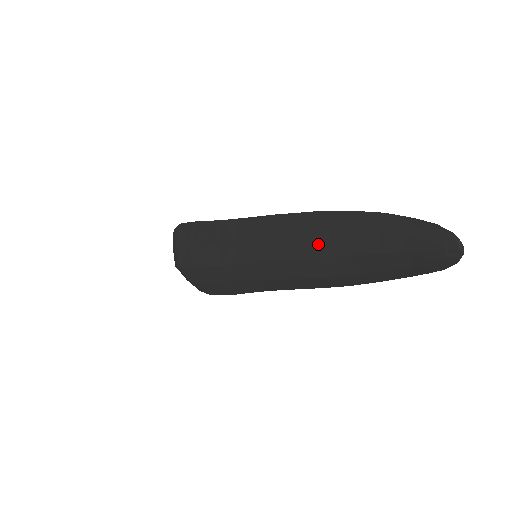
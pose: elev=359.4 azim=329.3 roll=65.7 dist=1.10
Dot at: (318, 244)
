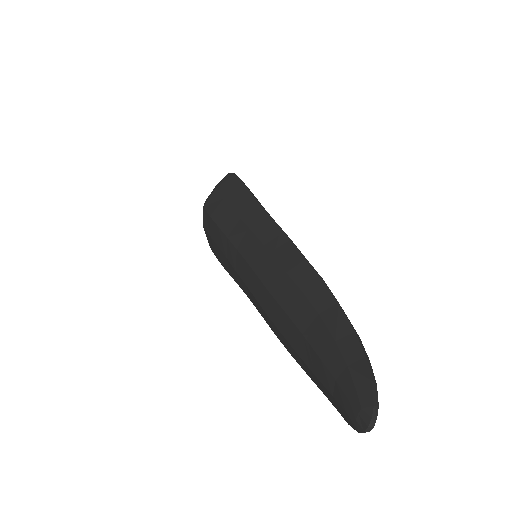
Dot at: (293, 299)
